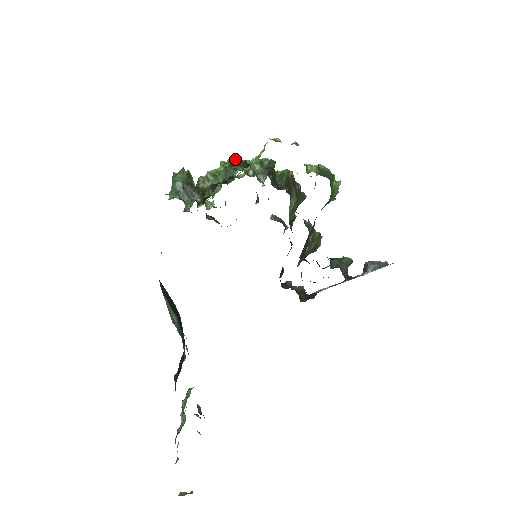
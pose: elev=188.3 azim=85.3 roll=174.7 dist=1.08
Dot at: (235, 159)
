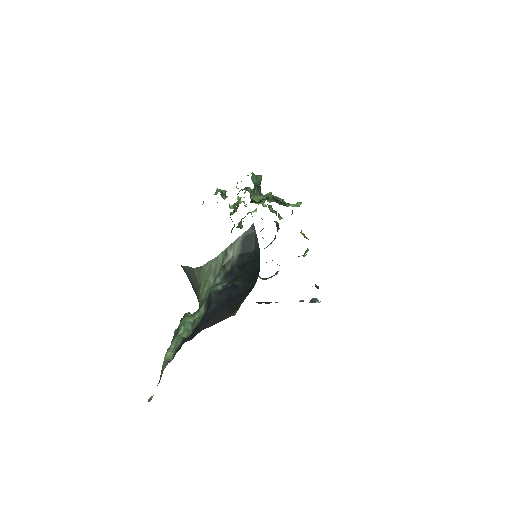
Dot at: occluded
